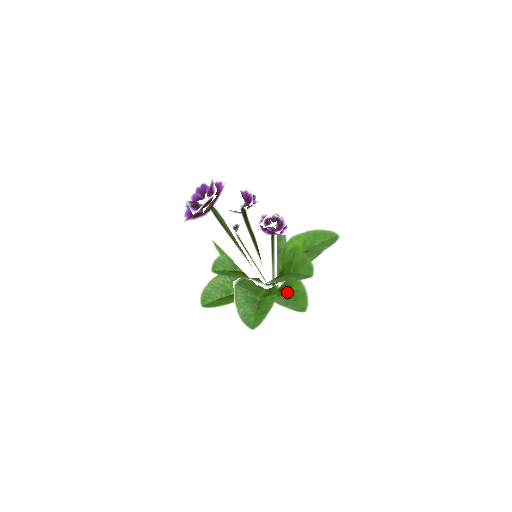
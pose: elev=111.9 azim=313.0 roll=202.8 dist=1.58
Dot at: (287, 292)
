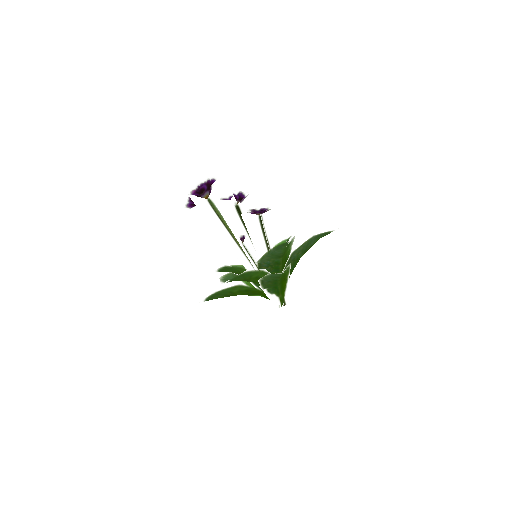
Dot at: (280, 279)
